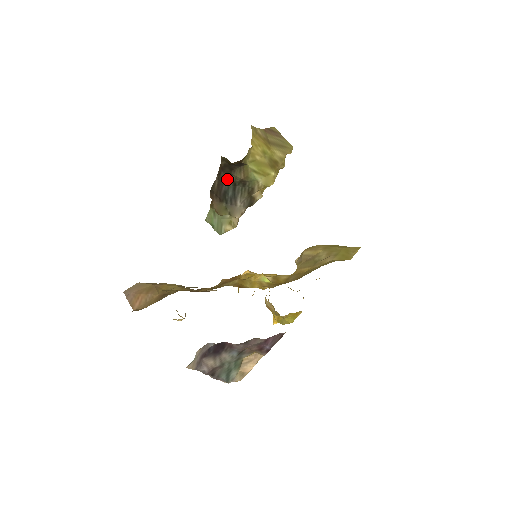
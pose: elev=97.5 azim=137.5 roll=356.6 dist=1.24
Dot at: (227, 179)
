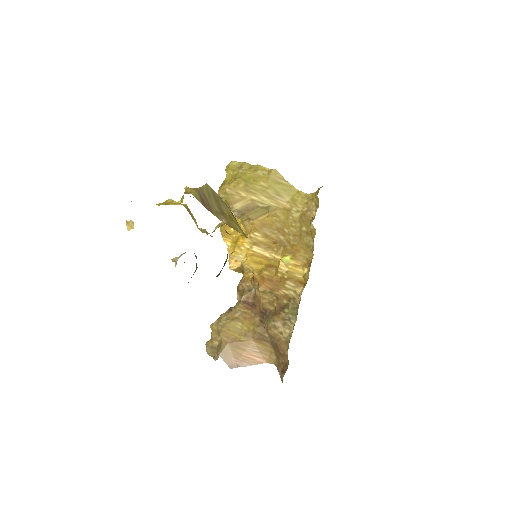
Dot at: occluded
